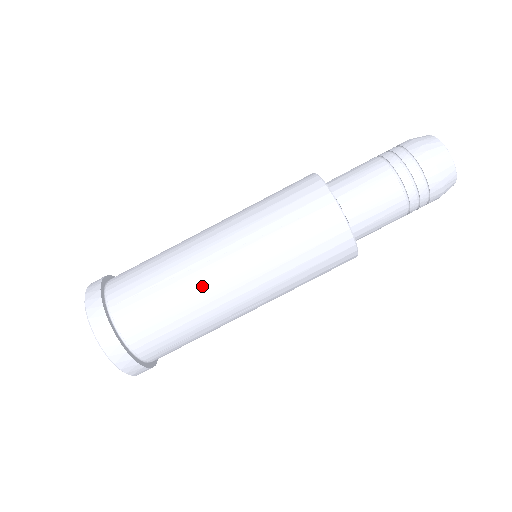
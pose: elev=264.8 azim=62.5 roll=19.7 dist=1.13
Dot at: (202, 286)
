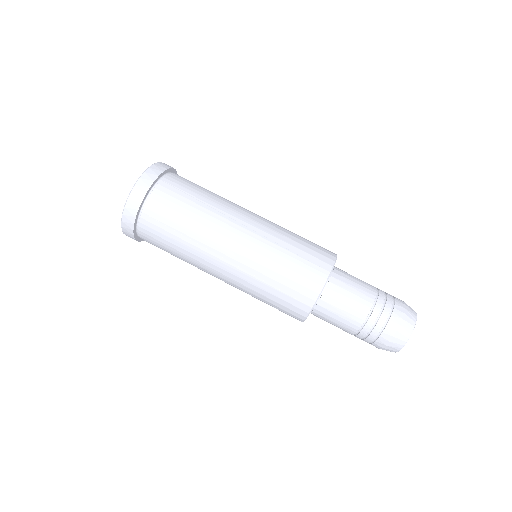
Dot at: (201, 260)
